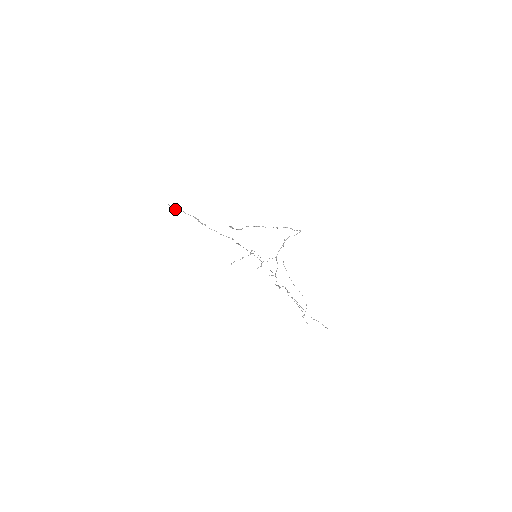
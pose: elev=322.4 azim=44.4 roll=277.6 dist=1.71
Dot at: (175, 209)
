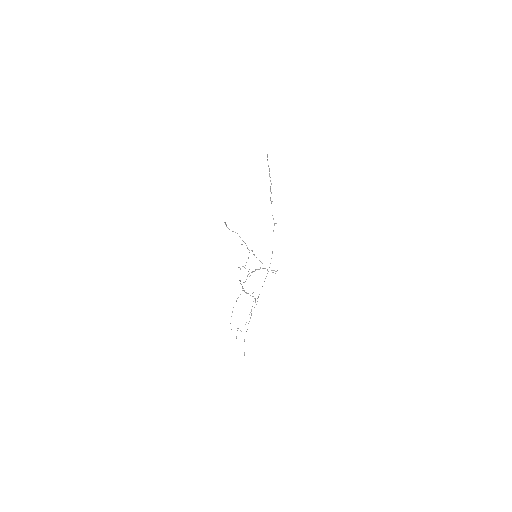
Dot at: (267, 160)
